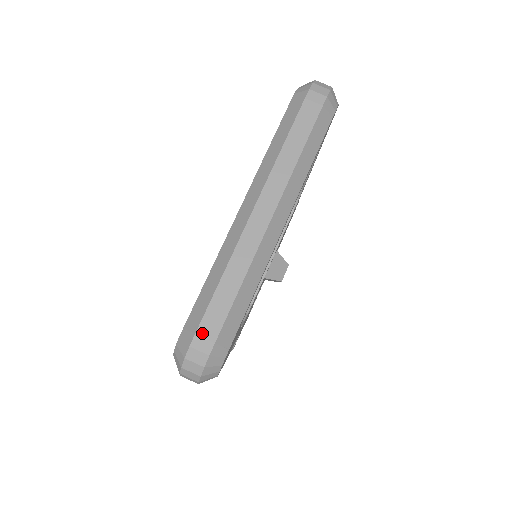
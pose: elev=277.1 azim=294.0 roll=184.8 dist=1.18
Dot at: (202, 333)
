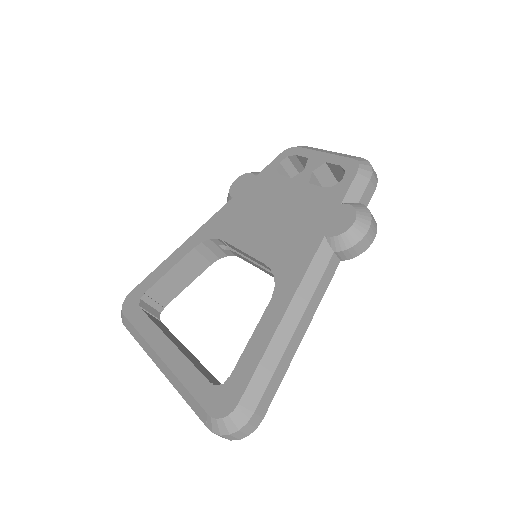
Dot at: occluded
